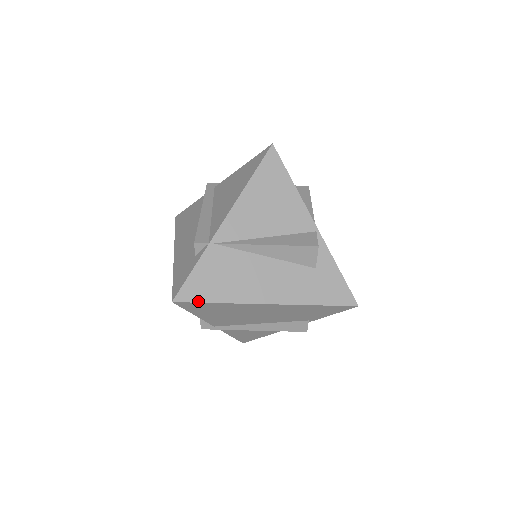
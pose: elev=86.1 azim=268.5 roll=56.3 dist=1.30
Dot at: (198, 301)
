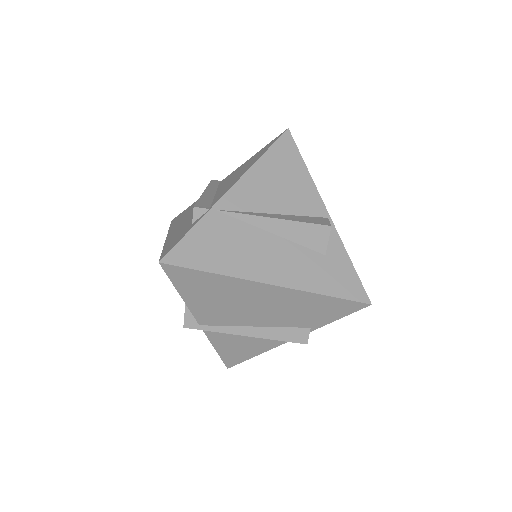
Dot at: (189, 267)
